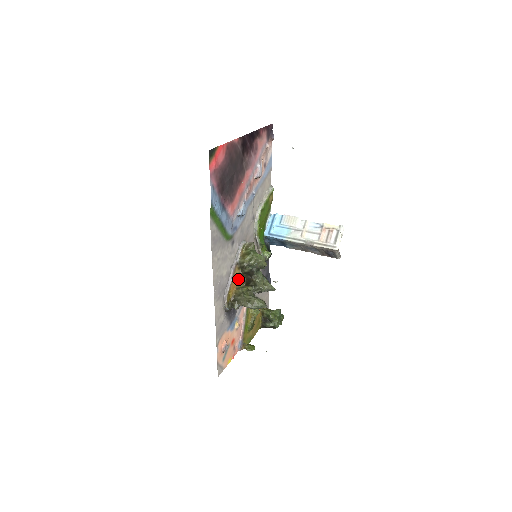
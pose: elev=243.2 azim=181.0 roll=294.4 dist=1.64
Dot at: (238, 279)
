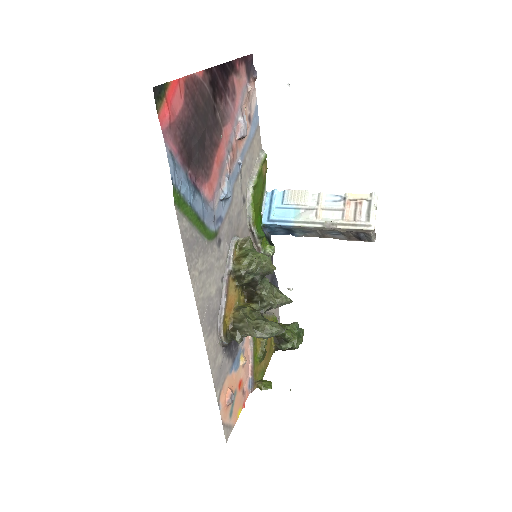
Dot at: (235, 295)
